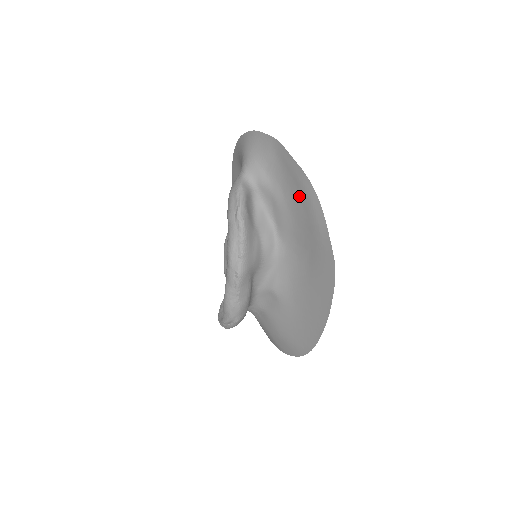
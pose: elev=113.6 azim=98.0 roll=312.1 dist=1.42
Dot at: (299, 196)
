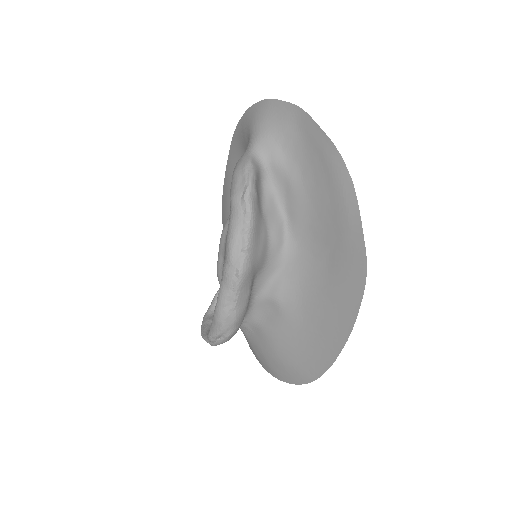
Dot at: (324, 178)
